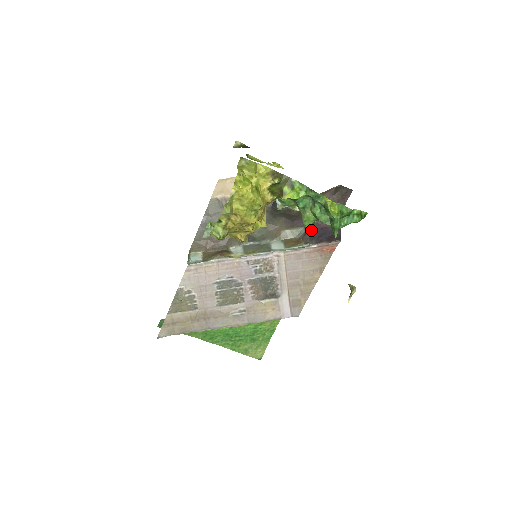
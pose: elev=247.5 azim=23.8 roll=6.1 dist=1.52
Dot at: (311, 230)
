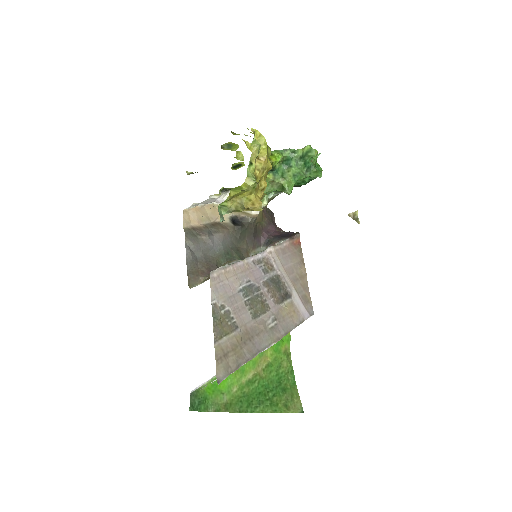
Dot at: (272, 239)
